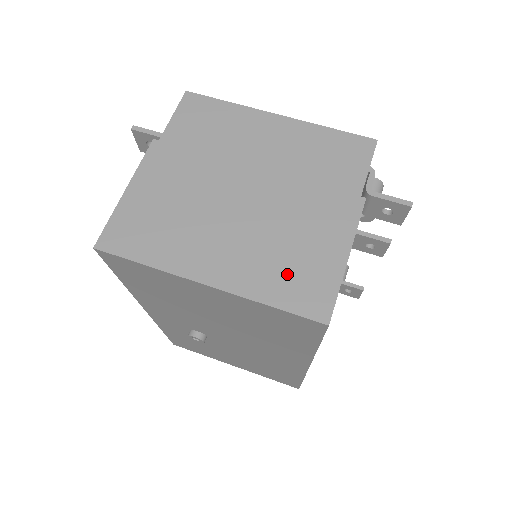
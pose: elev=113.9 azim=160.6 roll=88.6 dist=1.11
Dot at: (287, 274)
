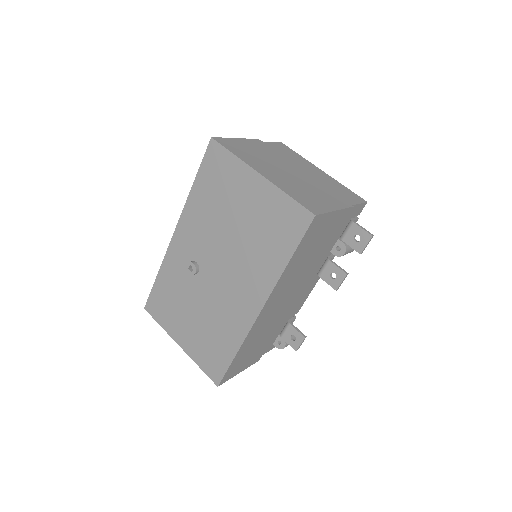
Dot at: (303, 195)
